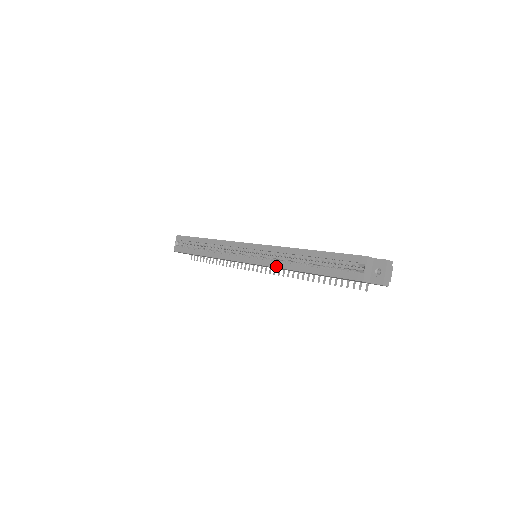
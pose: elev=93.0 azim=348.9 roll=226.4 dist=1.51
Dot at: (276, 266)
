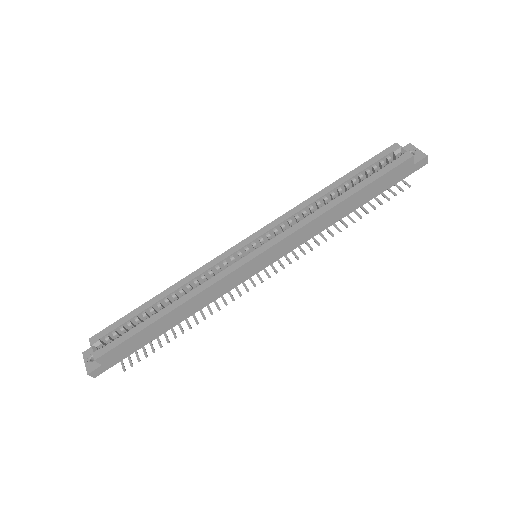
Dot at: (303, 224)
